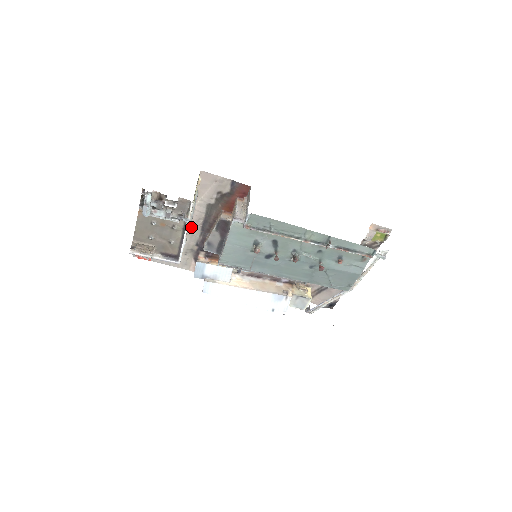
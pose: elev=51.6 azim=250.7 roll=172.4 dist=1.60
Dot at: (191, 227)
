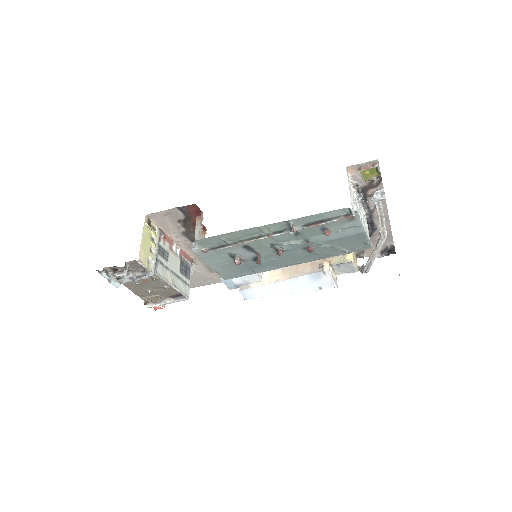
Dot at: (191, 254)
